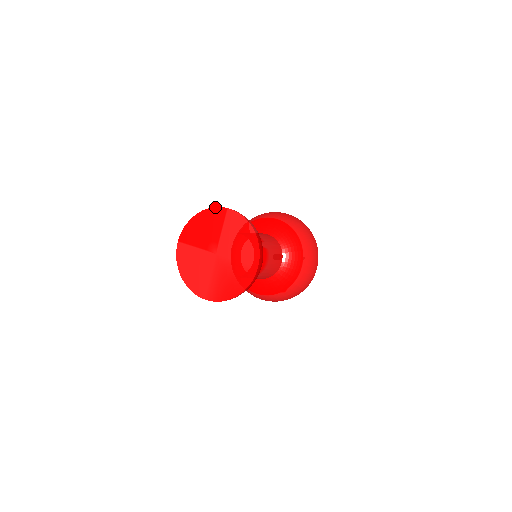
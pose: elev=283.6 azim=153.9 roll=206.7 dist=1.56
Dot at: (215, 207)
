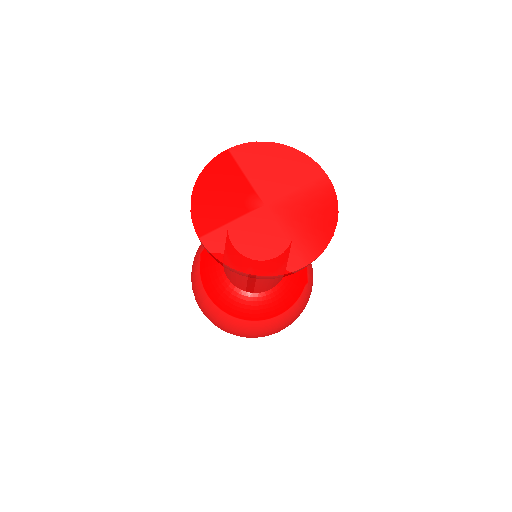
Dot at: (211, 160)
